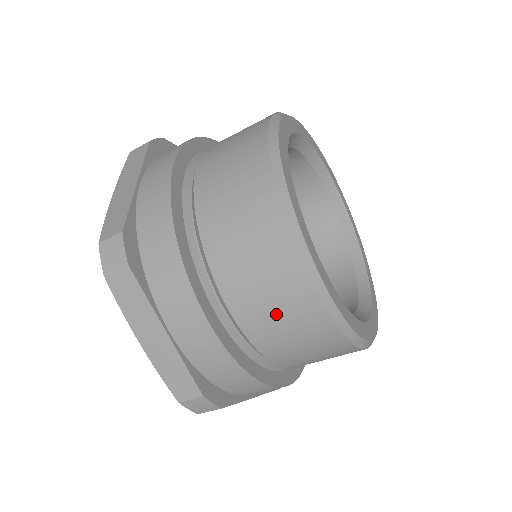
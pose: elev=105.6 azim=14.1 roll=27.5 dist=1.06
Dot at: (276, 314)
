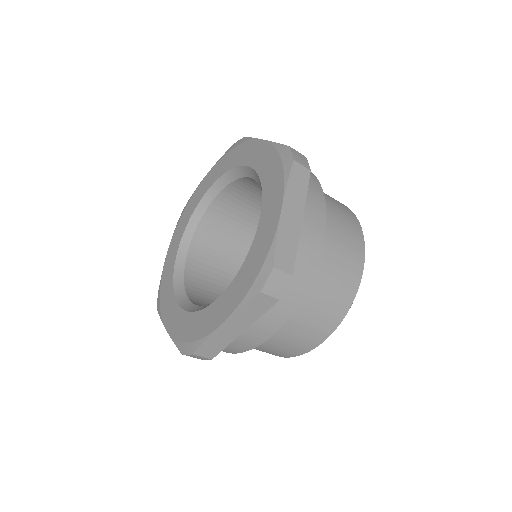
Dot at: (286, 345)
